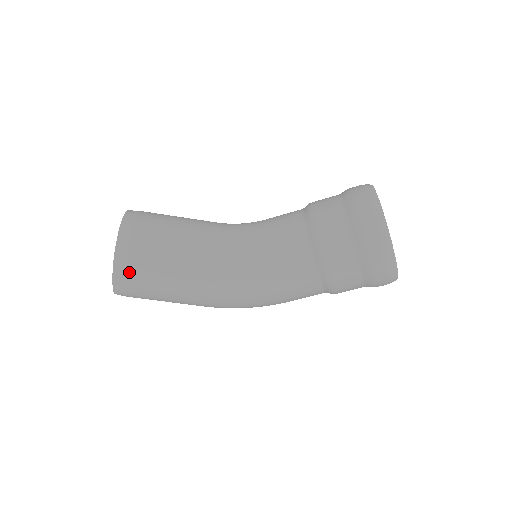
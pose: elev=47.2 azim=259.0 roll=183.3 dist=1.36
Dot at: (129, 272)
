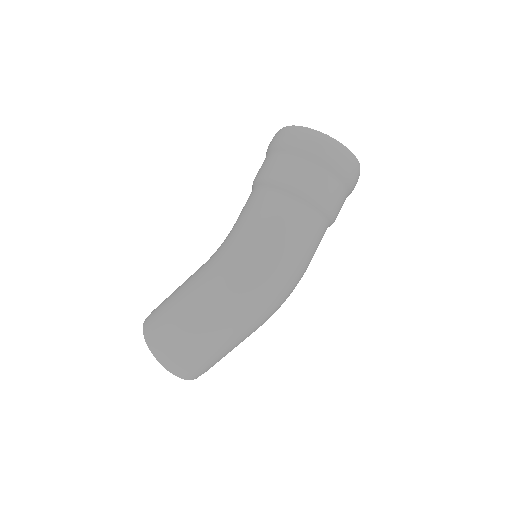
Dot at: (152, 317)
